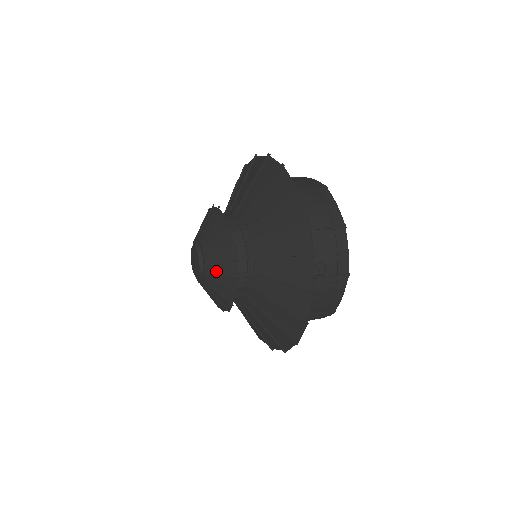
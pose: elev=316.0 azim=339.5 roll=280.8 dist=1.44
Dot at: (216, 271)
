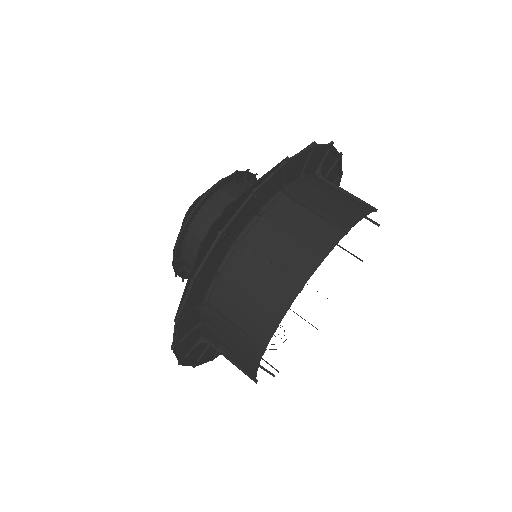
Dot at: occluded
